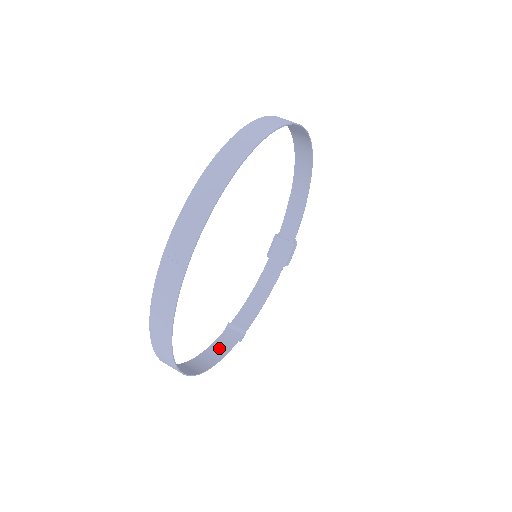
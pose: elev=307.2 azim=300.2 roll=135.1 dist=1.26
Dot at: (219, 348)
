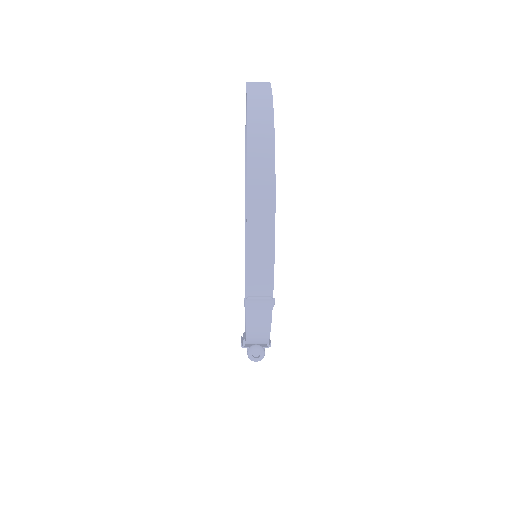
Dot at: (259, 266)
